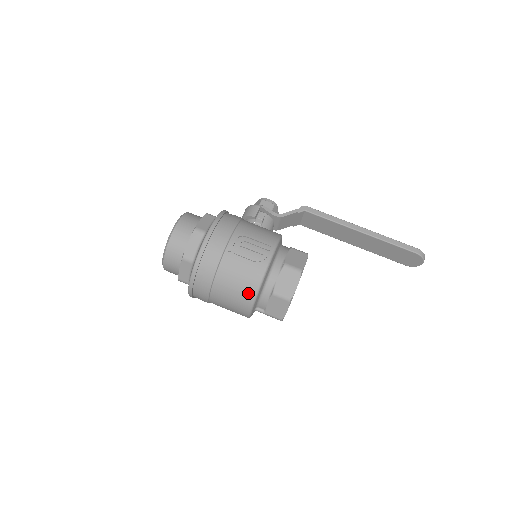
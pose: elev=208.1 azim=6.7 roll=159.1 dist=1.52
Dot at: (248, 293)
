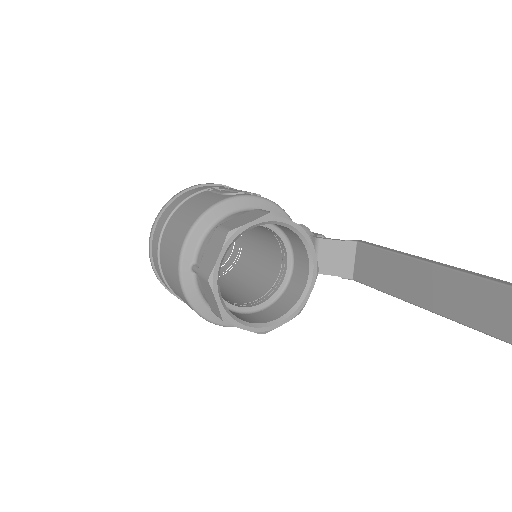
Dot at: (190, 221)
